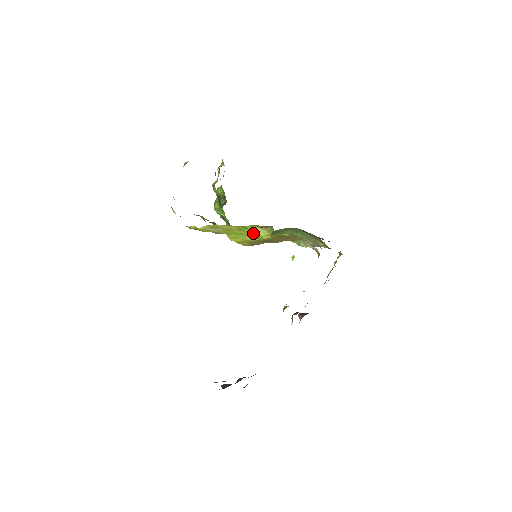
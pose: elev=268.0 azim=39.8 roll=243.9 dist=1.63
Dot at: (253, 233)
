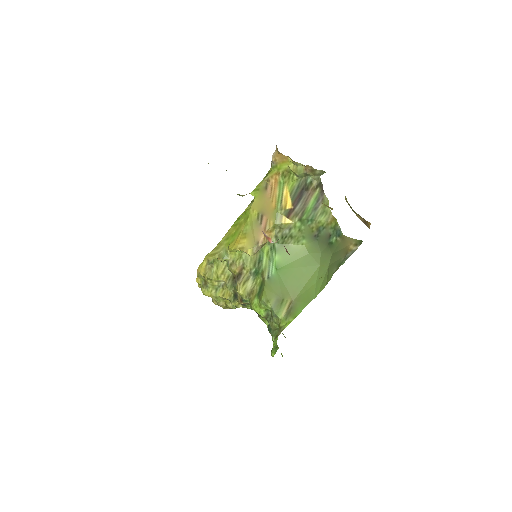
Dot at: (244, 217)
